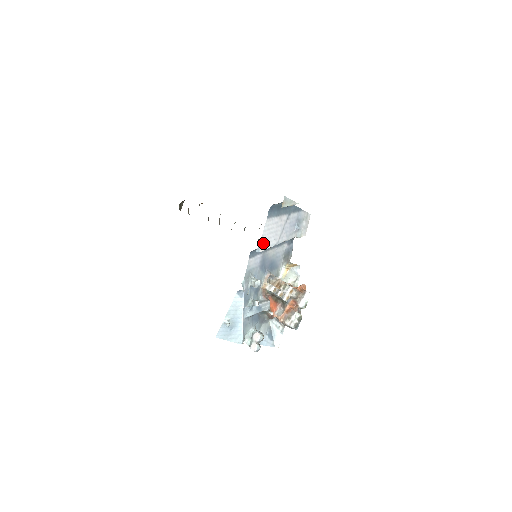
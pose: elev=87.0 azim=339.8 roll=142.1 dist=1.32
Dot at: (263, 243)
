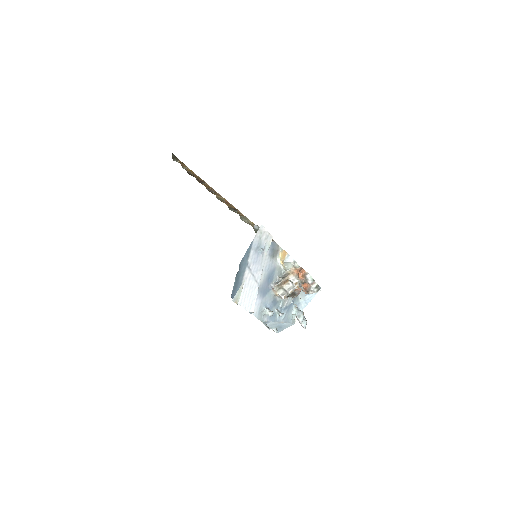
Dot at: (250, 307)
